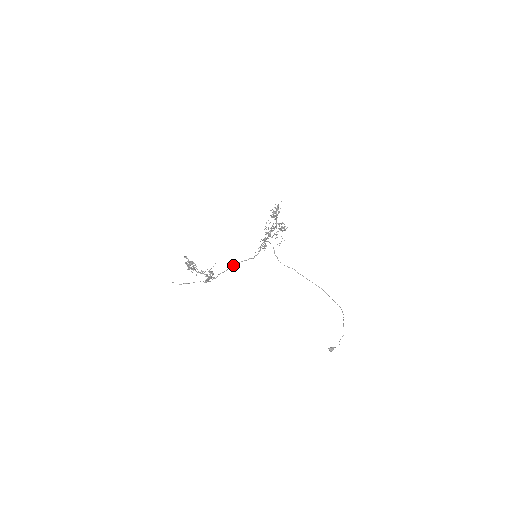
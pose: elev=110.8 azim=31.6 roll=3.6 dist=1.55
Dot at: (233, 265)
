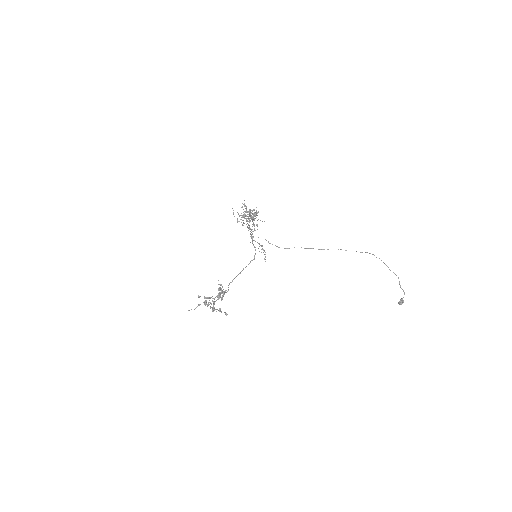
Dot at: (239, 273)
